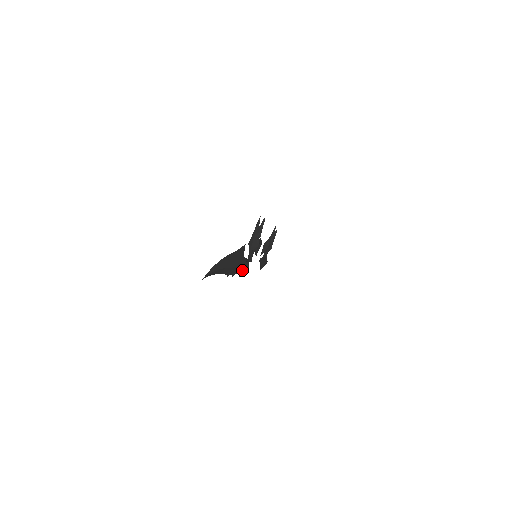
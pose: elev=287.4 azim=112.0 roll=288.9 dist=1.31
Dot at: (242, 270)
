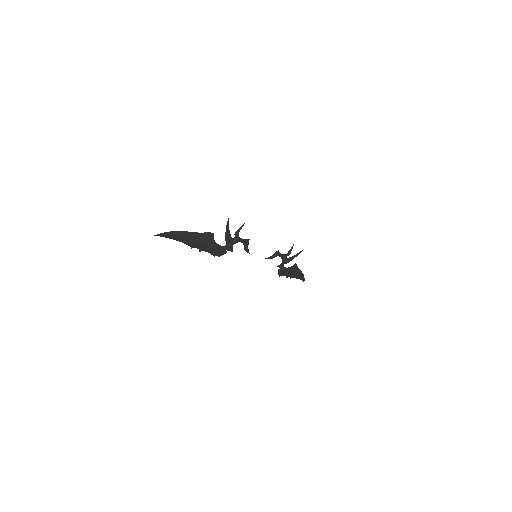
Dot at: (213, 251)
